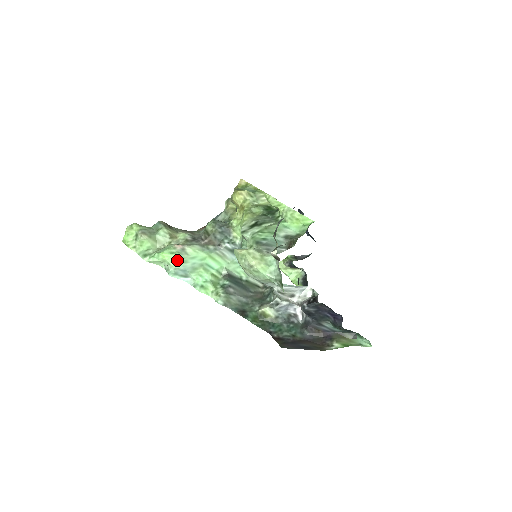
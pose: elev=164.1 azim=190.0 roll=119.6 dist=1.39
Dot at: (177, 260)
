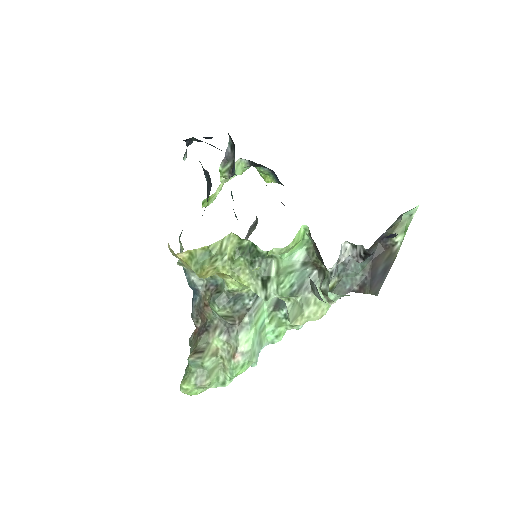
Dot at: (250, 362)
